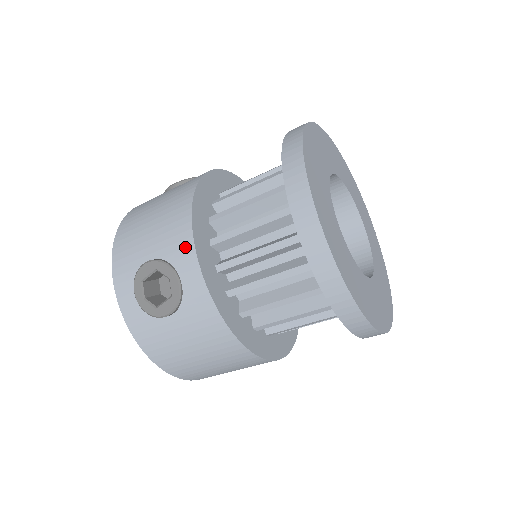
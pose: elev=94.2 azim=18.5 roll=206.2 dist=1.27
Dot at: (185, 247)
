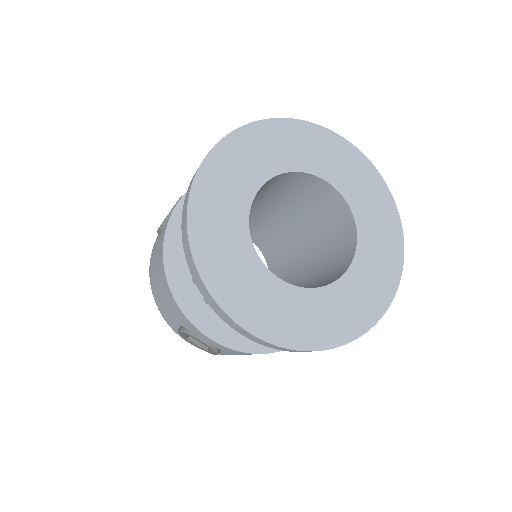
Dot at: (189, 324)
